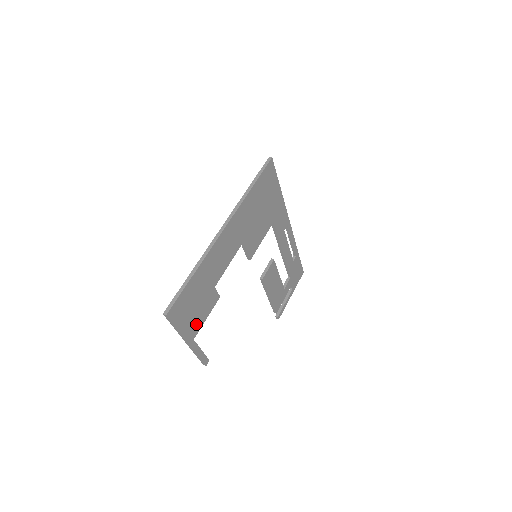
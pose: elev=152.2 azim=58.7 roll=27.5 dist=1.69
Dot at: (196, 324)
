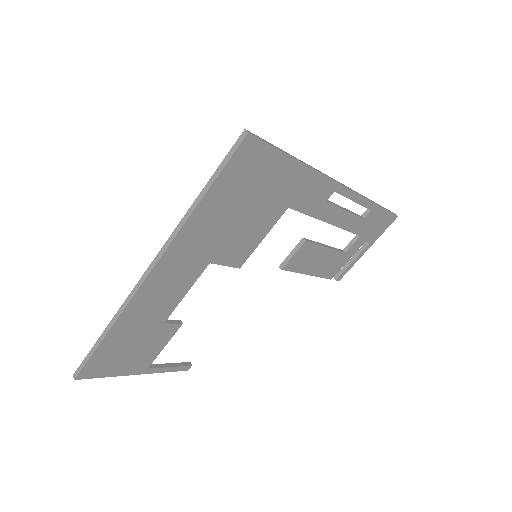
Dot at: (144, 359)
